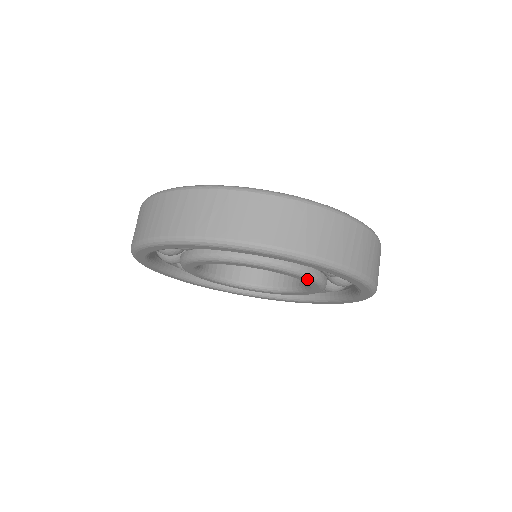
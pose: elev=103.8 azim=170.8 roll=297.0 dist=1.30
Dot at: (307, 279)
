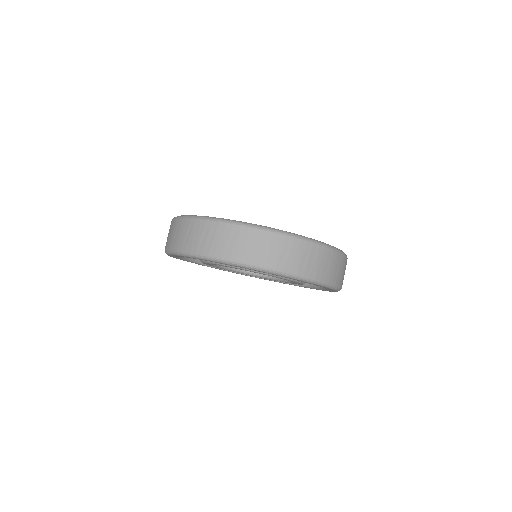
Dot at: (299, 283)
